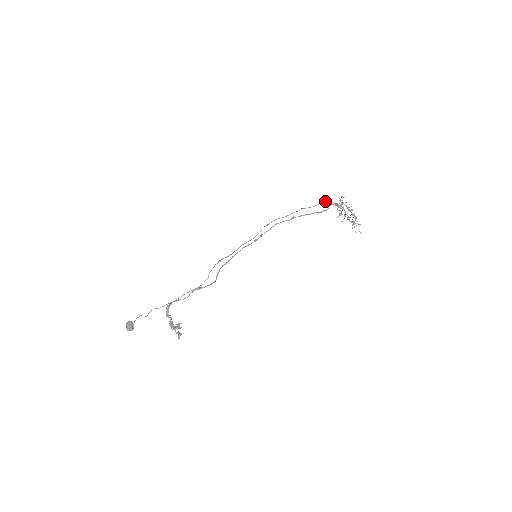
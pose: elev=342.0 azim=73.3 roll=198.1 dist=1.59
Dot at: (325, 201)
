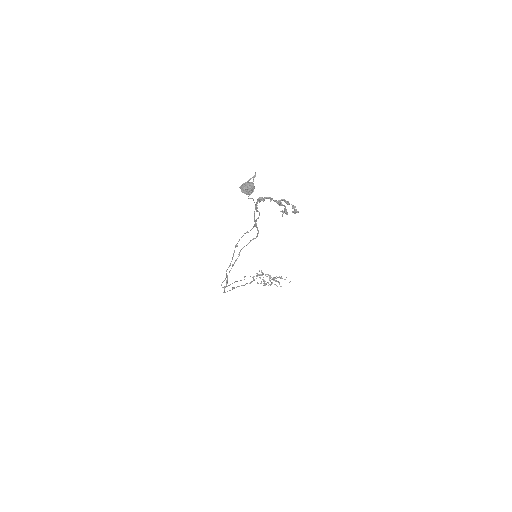
Dot at: occluded
